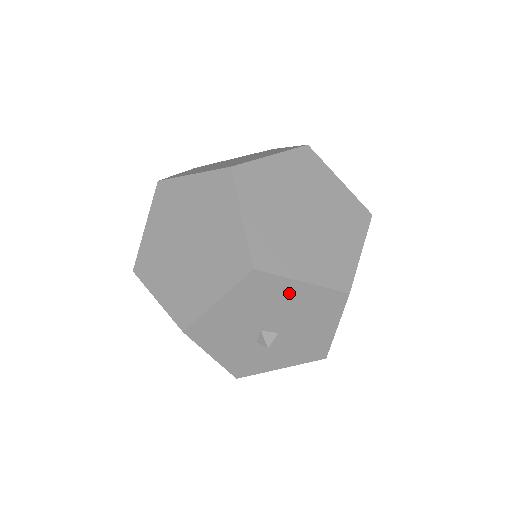
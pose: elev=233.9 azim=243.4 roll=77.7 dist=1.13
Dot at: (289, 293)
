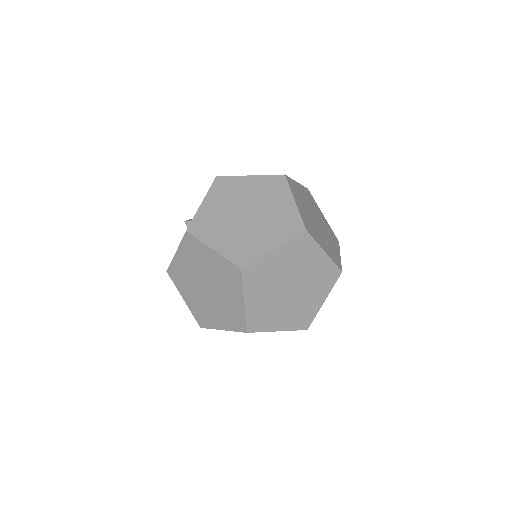
Dot at: occluded
